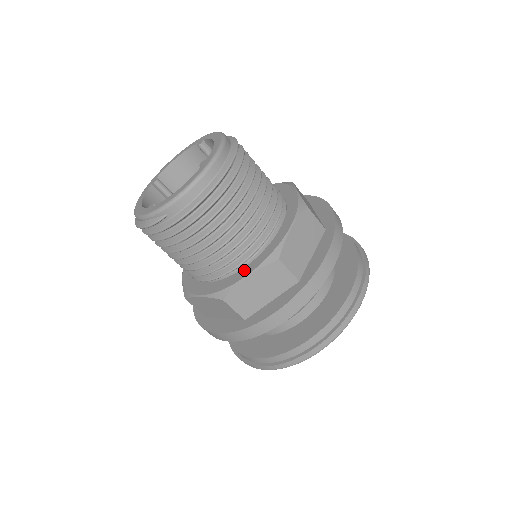
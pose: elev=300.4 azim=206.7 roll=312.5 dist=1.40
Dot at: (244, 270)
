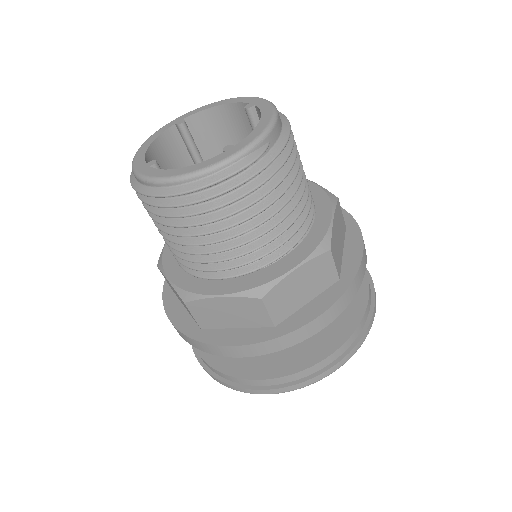
Dot at: (319, 219)
